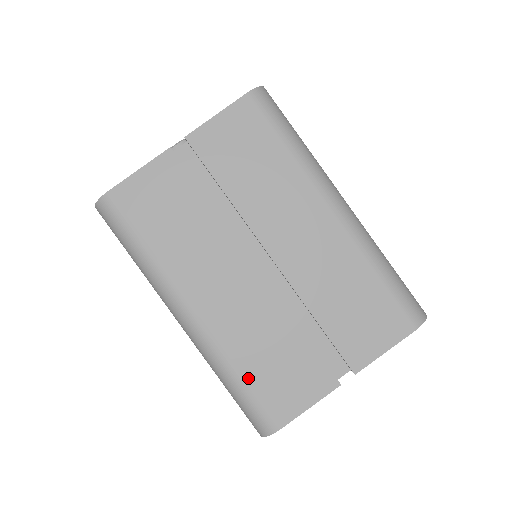
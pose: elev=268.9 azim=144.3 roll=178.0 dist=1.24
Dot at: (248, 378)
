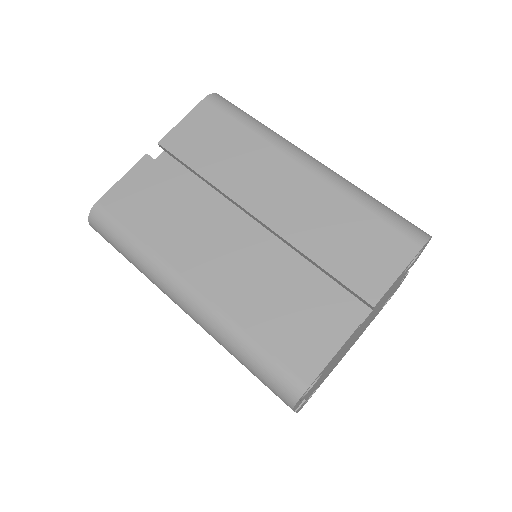
Dot at: (260, 338)
